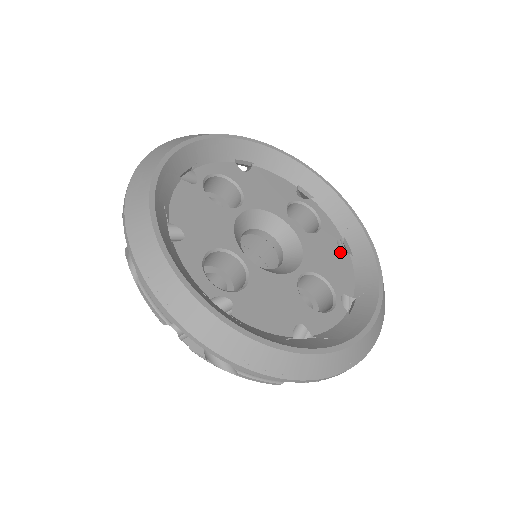
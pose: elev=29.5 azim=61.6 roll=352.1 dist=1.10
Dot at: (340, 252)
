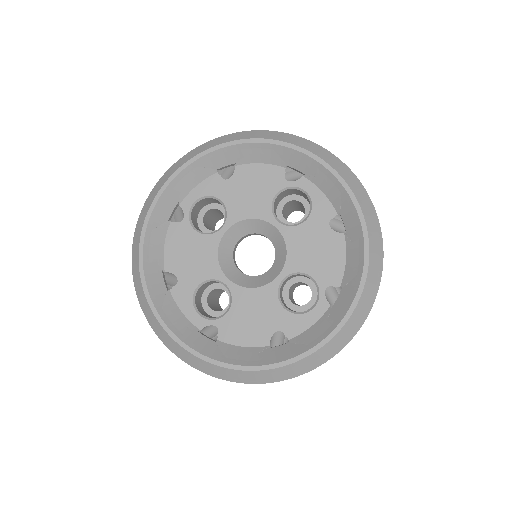
Dot at: (332, 235)
